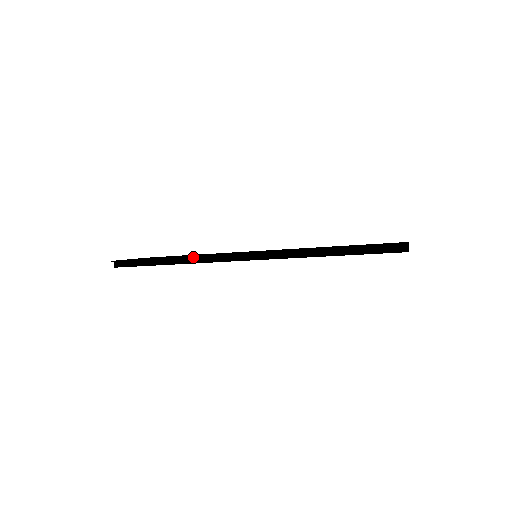
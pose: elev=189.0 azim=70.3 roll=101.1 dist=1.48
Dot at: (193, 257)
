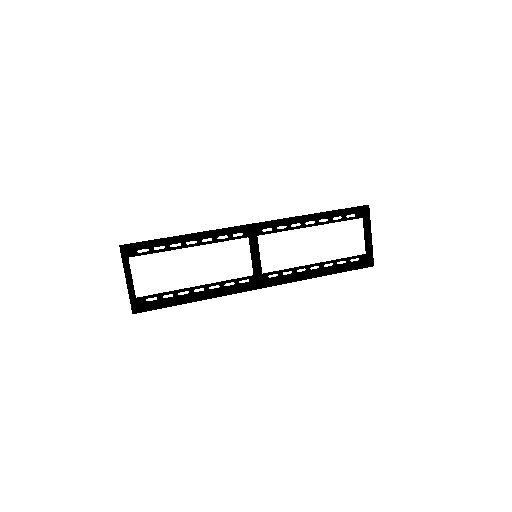
Dot at: (215, 293)
